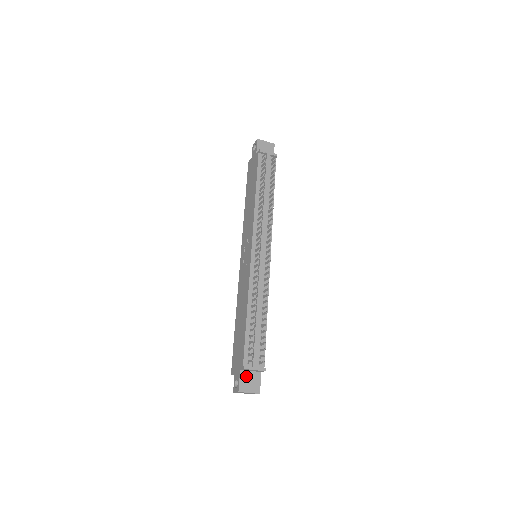
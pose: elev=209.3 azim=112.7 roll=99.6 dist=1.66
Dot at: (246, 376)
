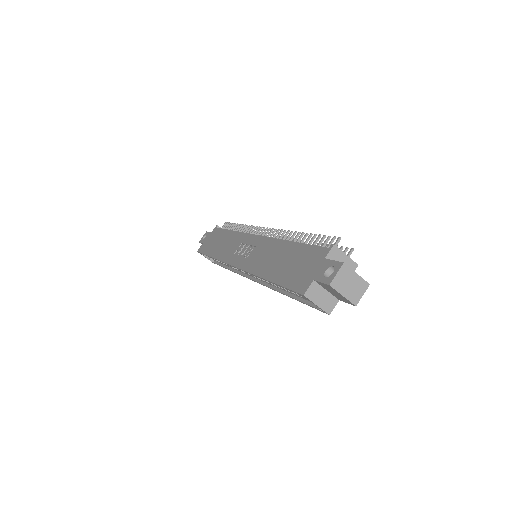
Dot at: occluded
